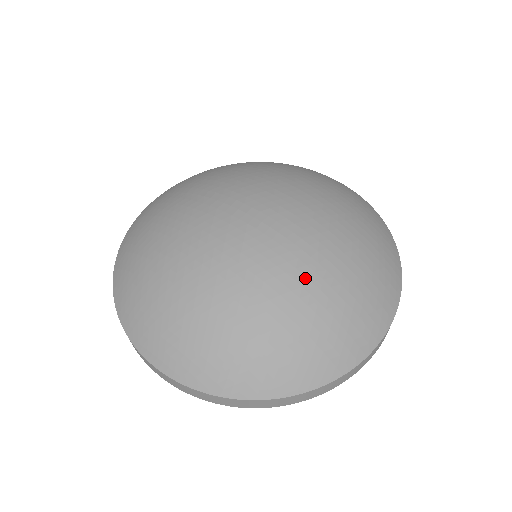
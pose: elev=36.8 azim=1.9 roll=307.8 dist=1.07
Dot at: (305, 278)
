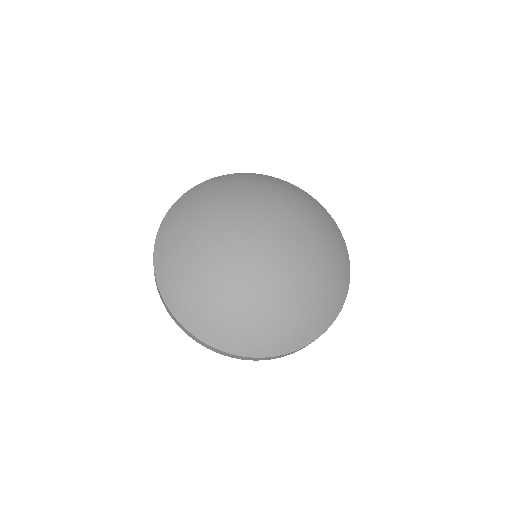
Dot at: (310, 267)
